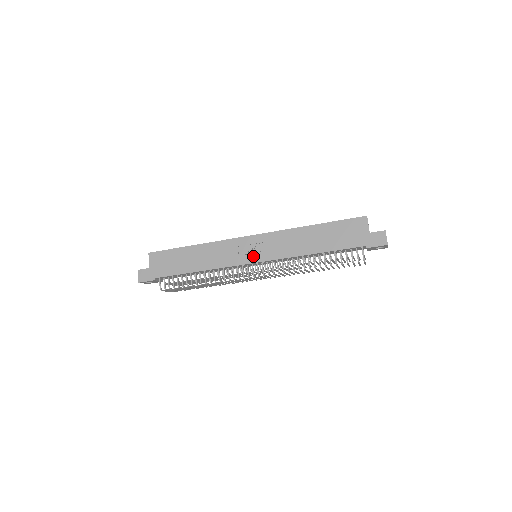
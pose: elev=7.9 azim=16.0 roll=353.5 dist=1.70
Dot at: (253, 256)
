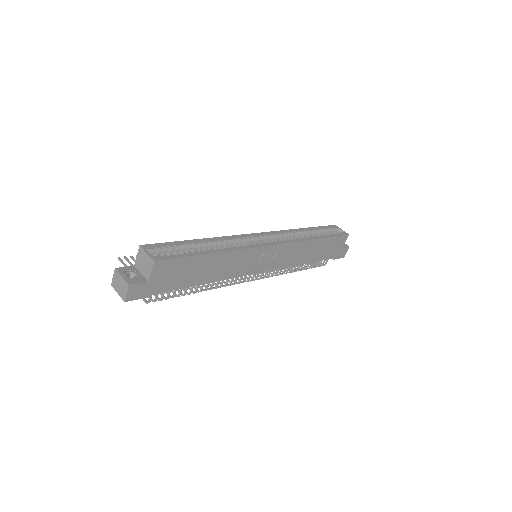
Dot at: (265, 266)
